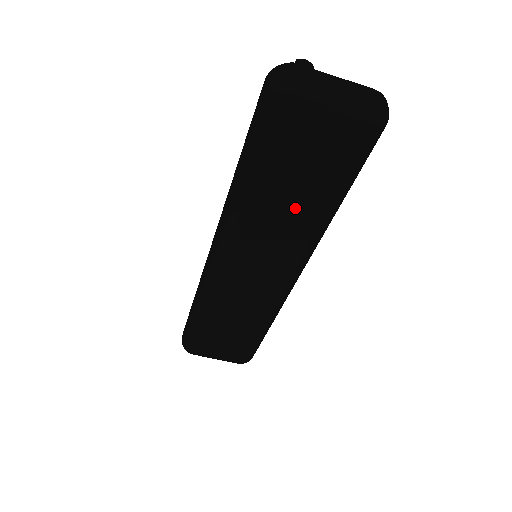
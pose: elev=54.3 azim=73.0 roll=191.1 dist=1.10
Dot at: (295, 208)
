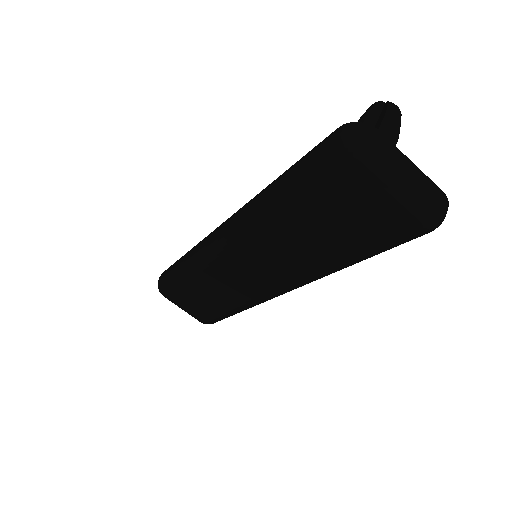
Dot at: (309, 248)
